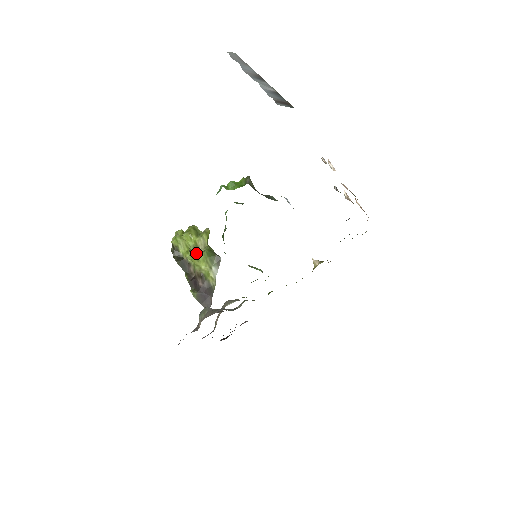
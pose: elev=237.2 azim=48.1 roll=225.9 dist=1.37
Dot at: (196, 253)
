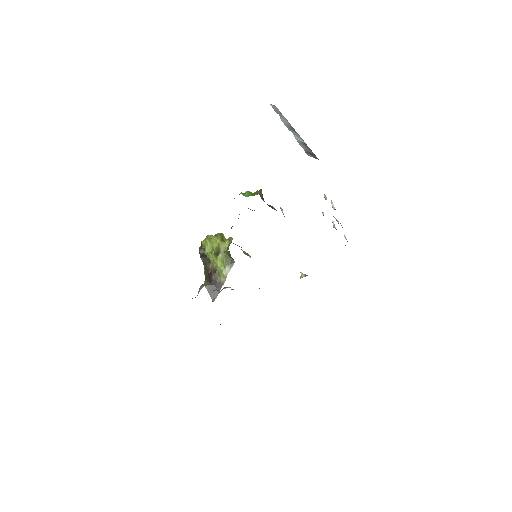
Dot at: (217, 253)
